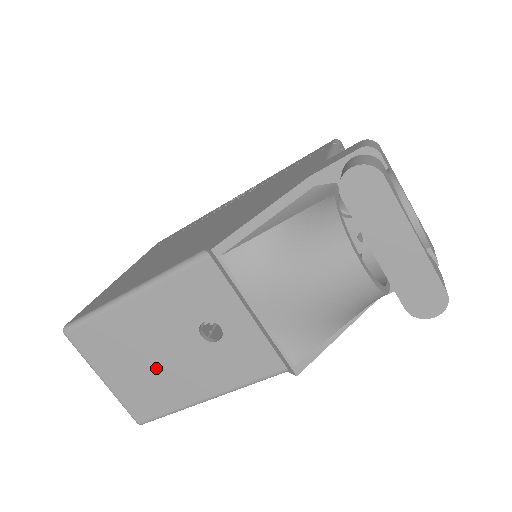
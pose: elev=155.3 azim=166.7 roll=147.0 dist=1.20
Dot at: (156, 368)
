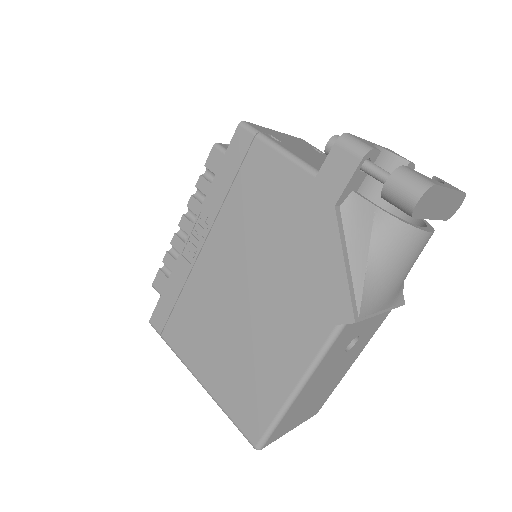
Dot at: (323, 390)
